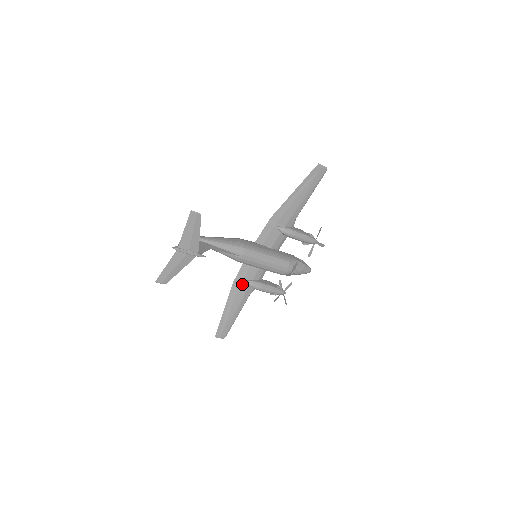
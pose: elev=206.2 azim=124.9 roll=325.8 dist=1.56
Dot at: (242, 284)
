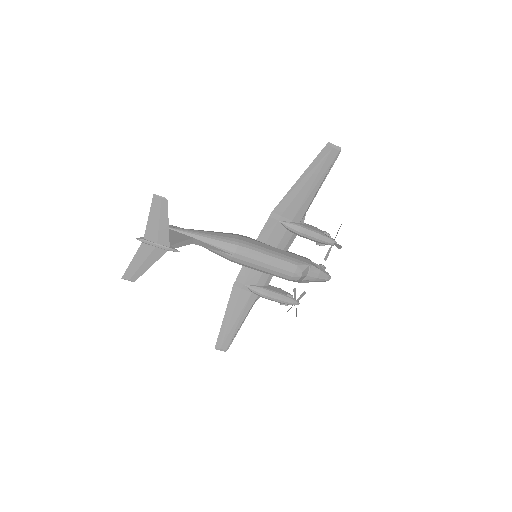
Dot at: (244, 289)
